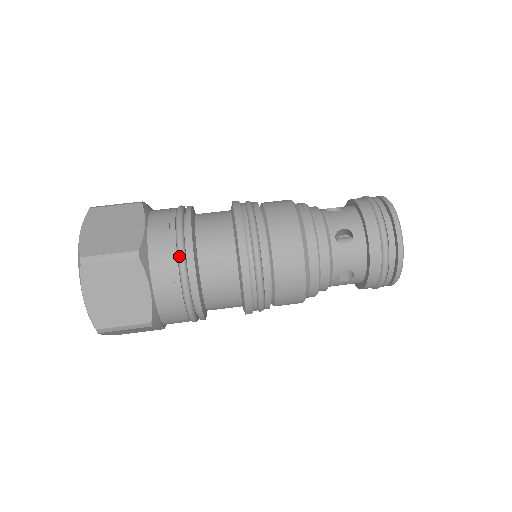
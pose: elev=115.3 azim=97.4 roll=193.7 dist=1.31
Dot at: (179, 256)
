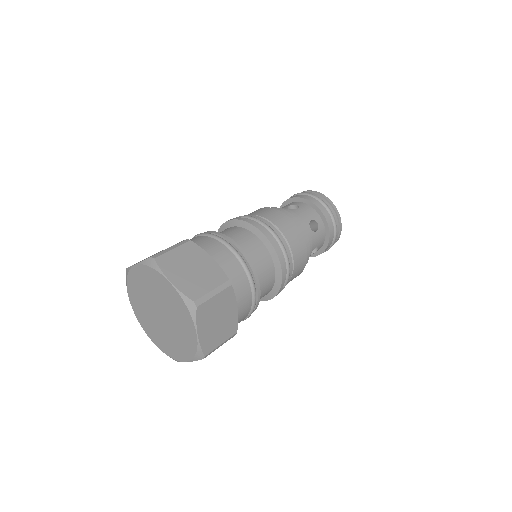
Dot at: (248, 274)
